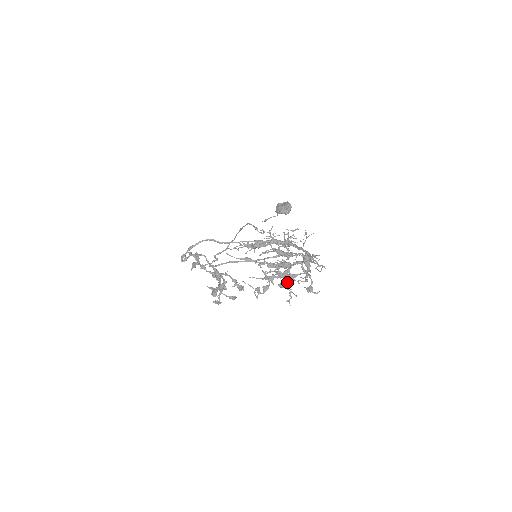
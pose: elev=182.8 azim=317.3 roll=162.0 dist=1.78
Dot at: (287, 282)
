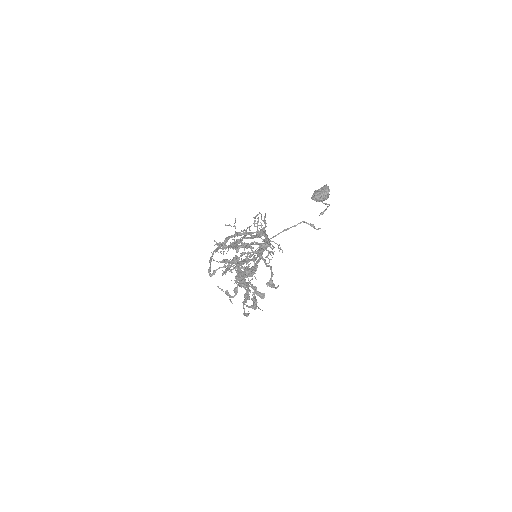
Dot at: occluded
